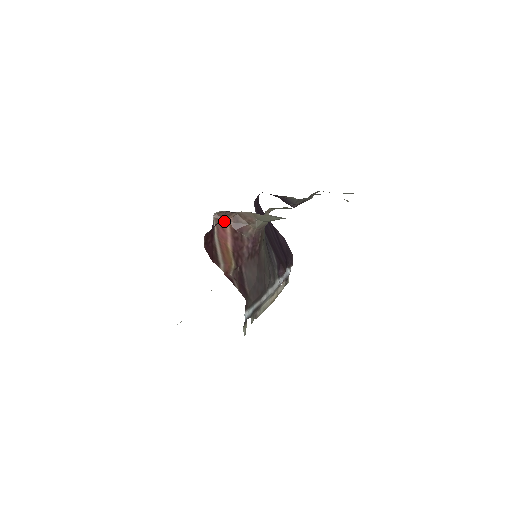
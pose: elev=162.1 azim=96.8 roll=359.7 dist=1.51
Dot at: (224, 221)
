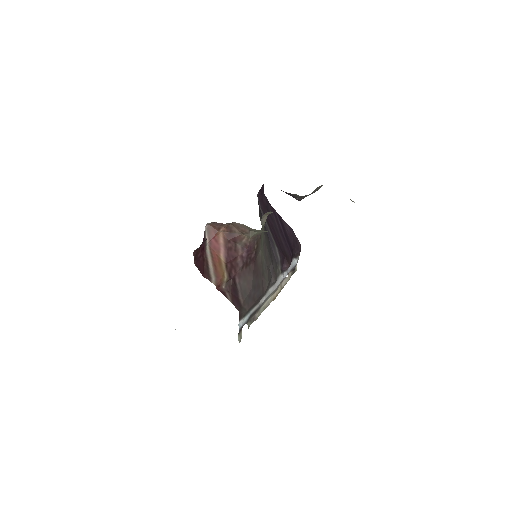
Dot at: (217, 231)
